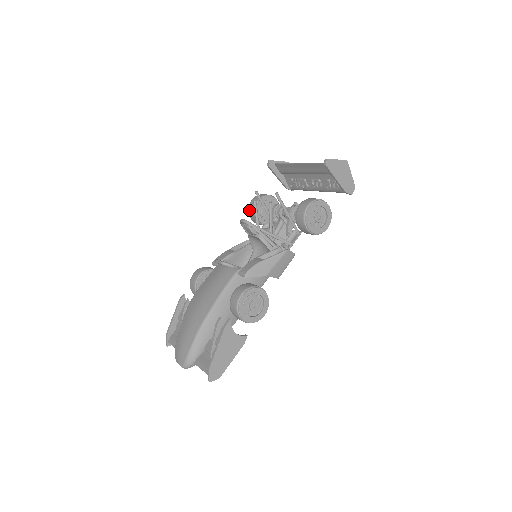
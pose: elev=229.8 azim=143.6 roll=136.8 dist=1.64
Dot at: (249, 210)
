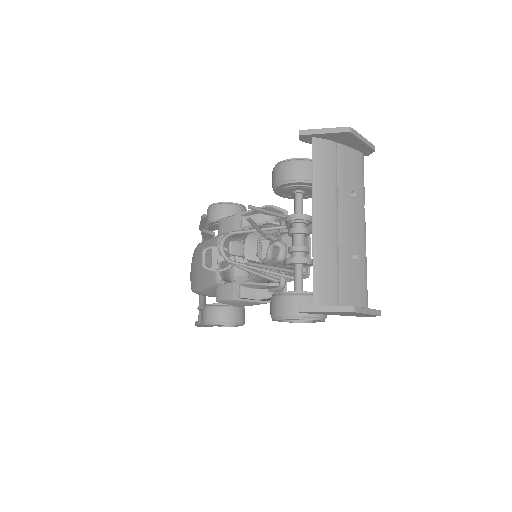
Dot at: occluded
